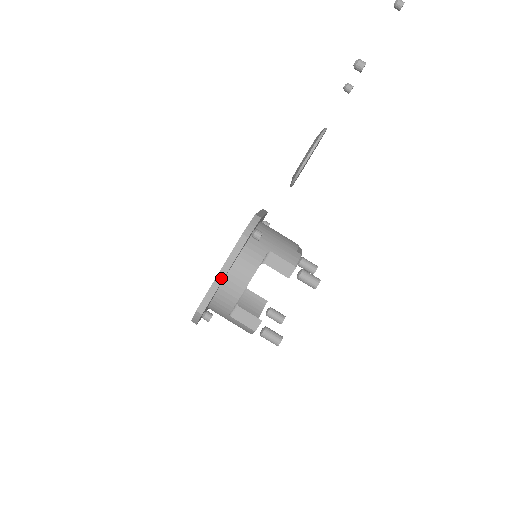
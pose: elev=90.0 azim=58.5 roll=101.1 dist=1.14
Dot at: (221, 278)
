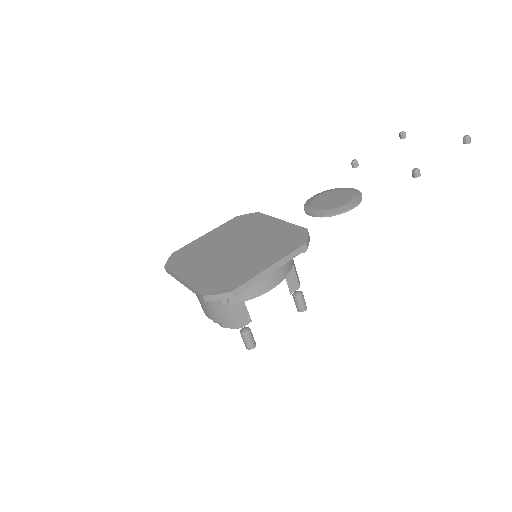
Dot at: (269, 272)
